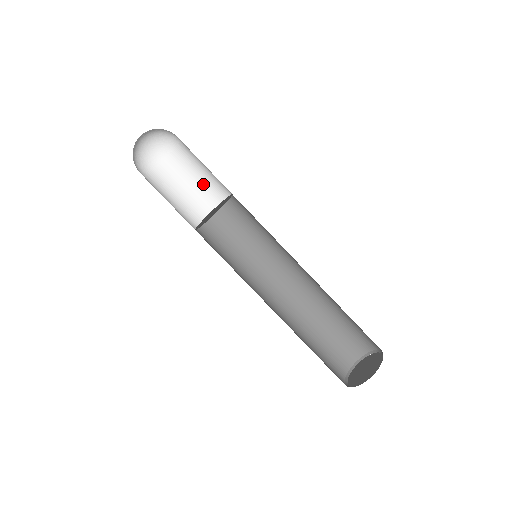
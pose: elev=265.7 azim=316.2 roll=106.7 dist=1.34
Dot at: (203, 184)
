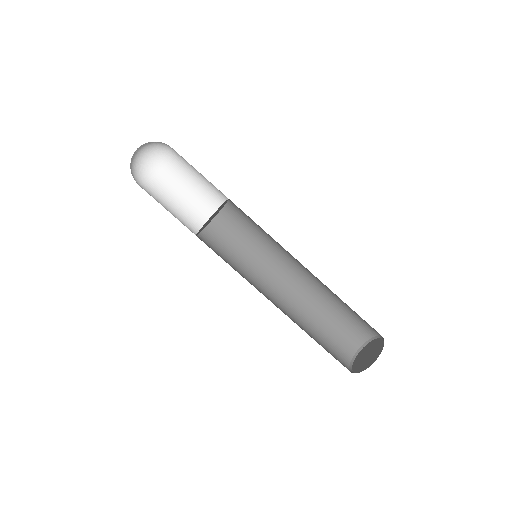
Dot at: (206, 181)
